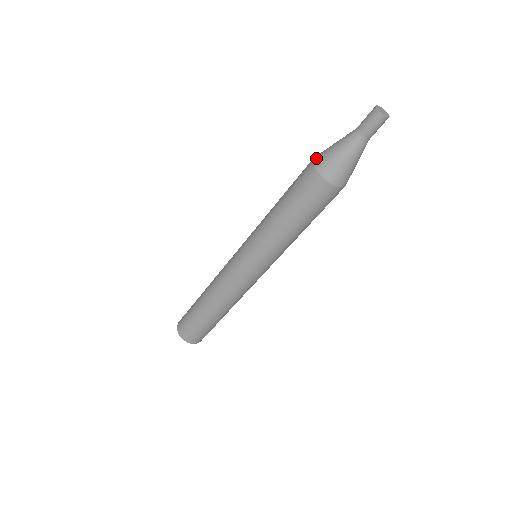
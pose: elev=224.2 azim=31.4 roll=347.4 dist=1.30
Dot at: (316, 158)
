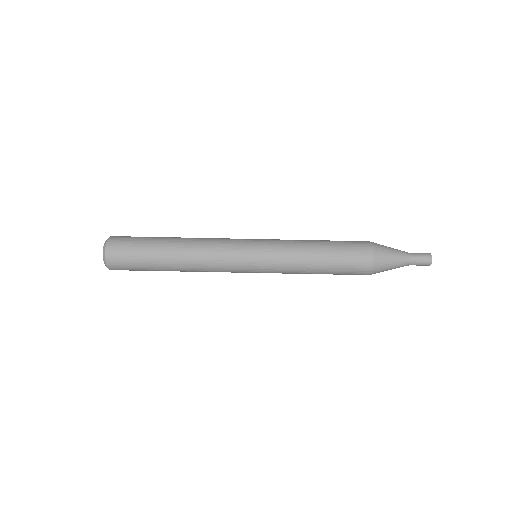
Dot at: (377, 248)
